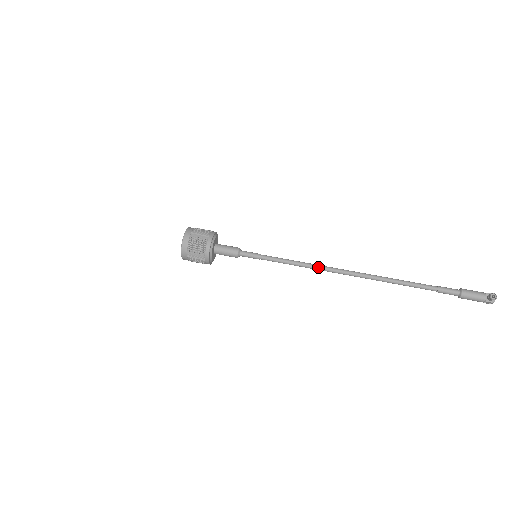
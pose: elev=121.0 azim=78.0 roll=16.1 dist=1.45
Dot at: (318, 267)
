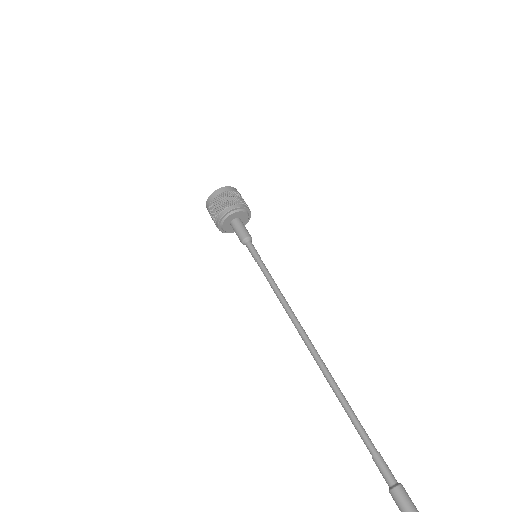
Dot at: (289, 314)
